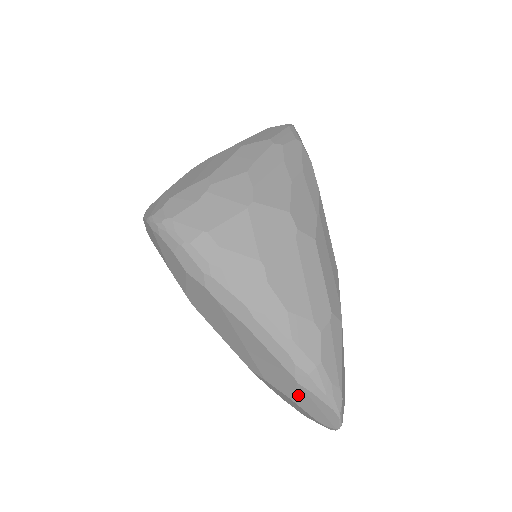
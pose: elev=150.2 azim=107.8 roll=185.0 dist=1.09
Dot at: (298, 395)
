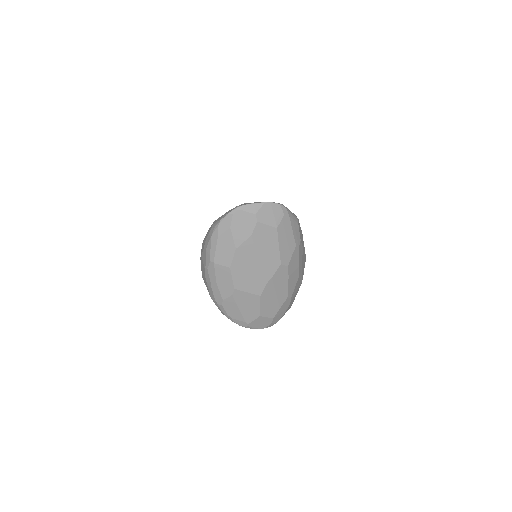
Dot at: occluded
